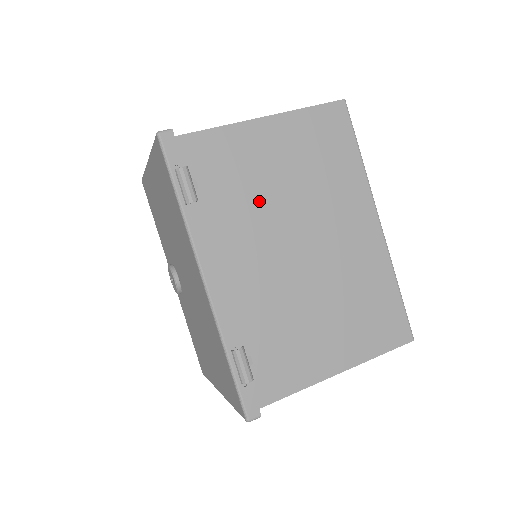
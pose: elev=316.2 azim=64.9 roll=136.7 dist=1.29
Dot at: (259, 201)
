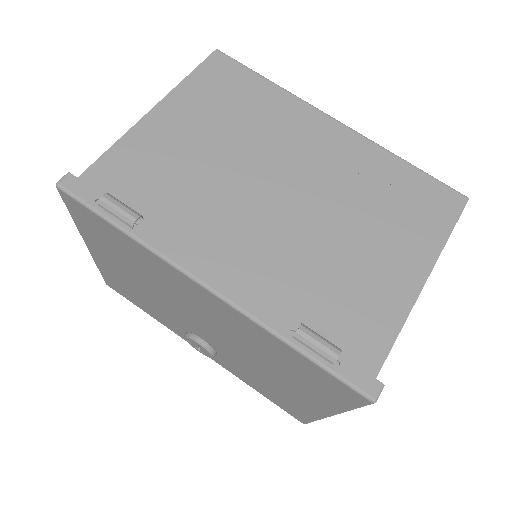
Dot at: (205, 179)
